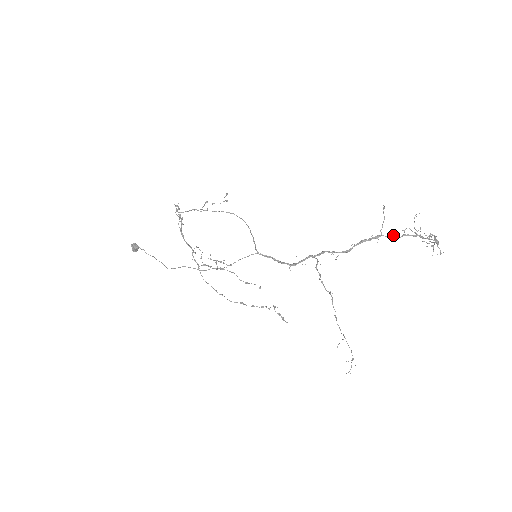
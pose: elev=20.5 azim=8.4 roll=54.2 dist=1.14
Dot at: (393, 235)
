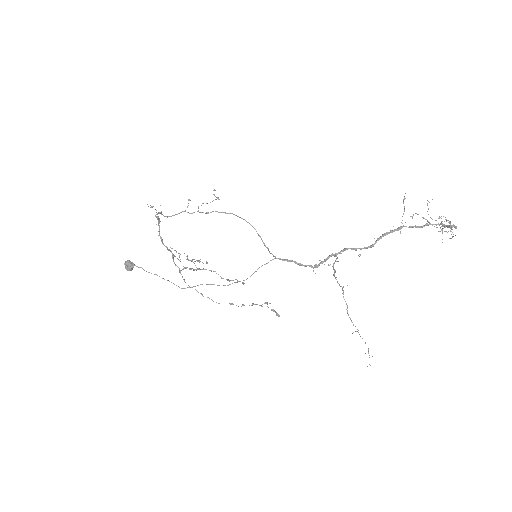
Dot at: occluded
